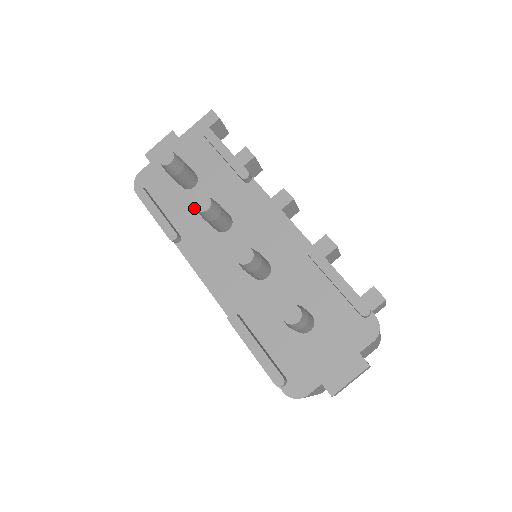
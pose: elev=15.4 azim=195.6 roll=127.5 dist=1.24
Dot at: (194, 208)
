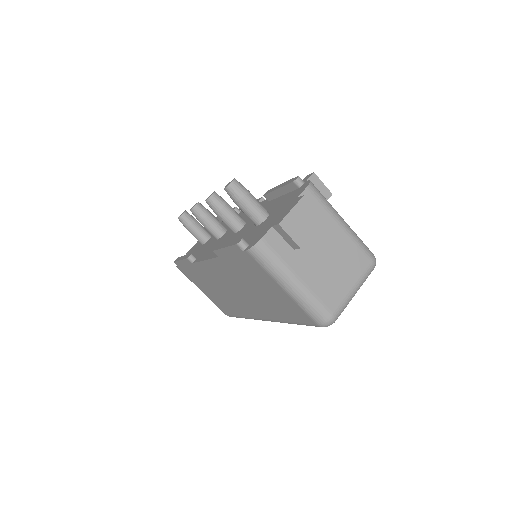
Dot at: occluded
